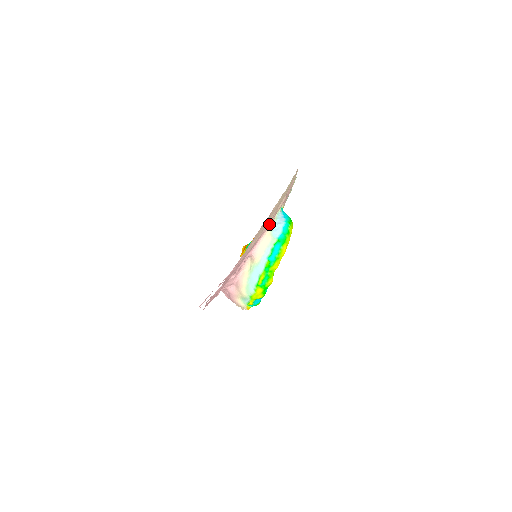
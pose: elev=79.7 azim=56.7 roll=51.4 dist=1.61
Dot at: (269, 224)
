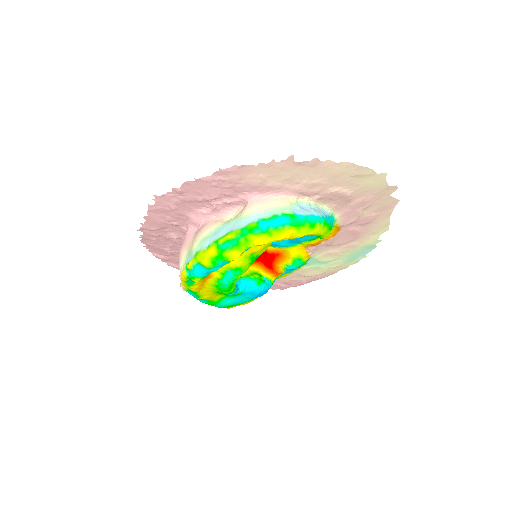
Dot at: (302, 190)
